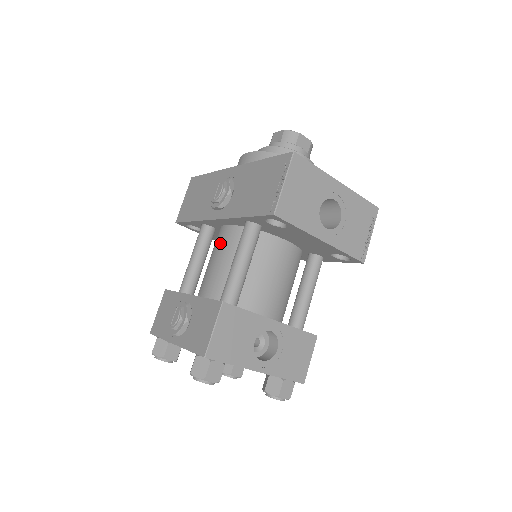
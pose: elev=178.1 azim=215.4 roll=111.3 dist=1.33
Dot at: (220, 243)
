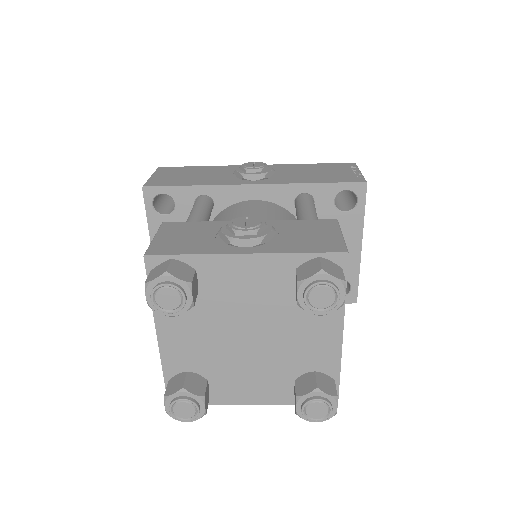
Dot at: (252, 208)
